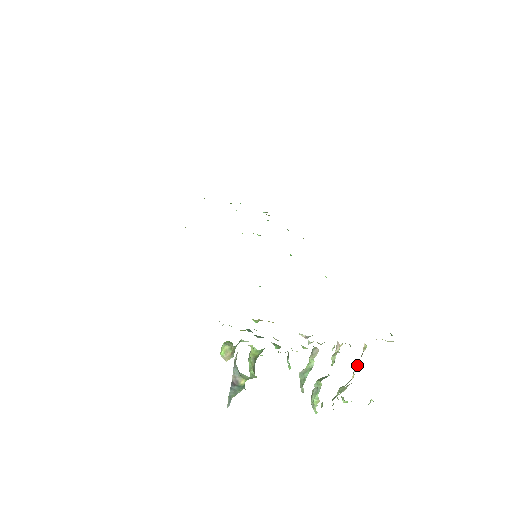
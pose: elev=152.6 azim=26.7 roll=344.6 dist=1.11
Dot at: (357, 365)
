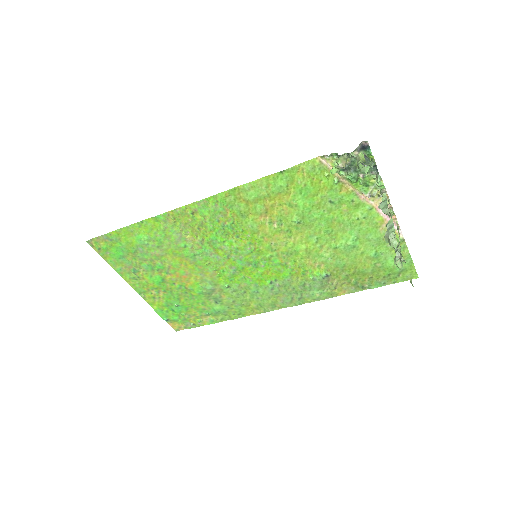
Dot at: (398, 233)
